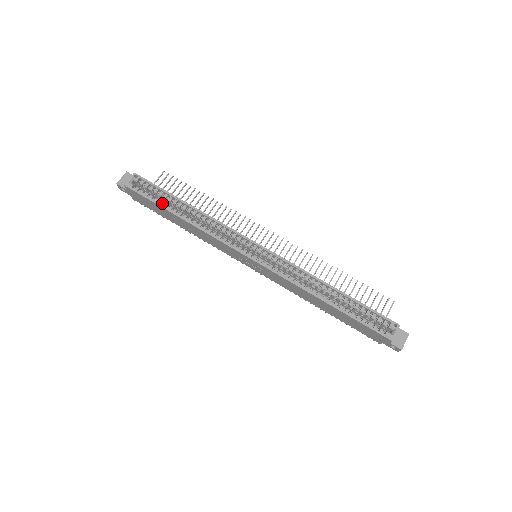
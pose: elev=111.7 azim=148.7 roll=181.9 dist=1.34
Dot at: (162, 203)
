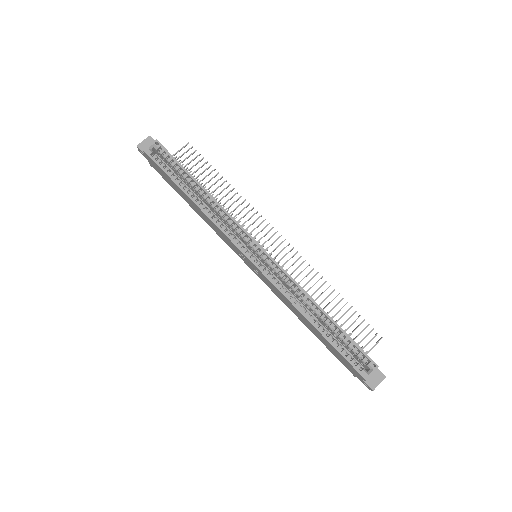
Dot at: (176, 178)
